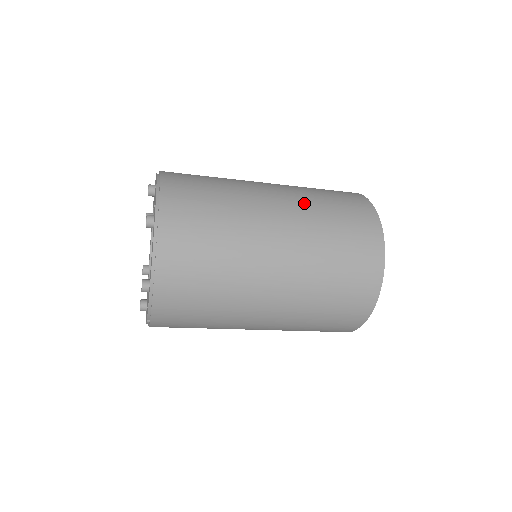
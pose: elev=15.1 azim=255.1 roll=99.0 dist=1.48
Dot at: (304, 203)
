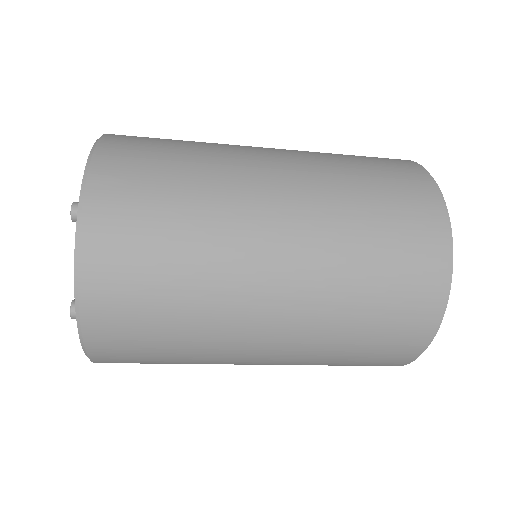
Dot at: (323, 178)
